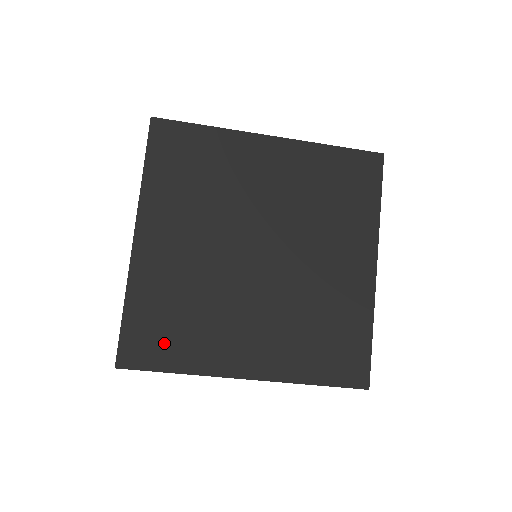
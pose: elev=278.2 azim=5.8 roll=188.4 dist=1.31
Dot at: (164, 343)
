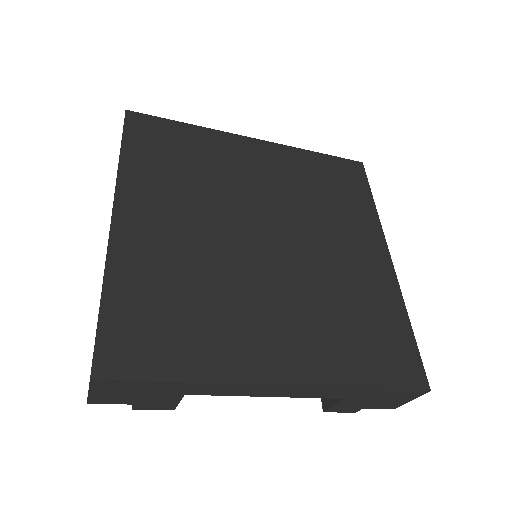
Dot at: (163, 341)
